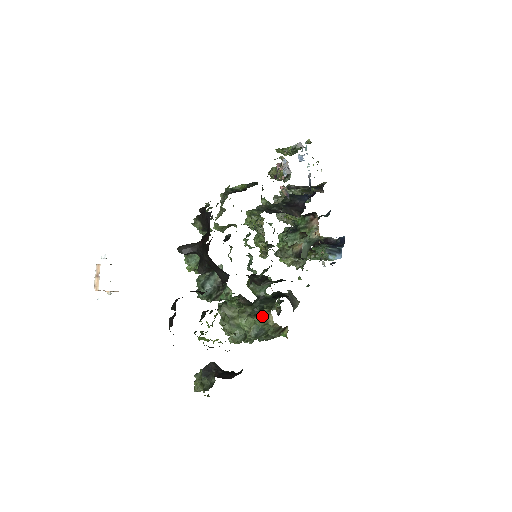
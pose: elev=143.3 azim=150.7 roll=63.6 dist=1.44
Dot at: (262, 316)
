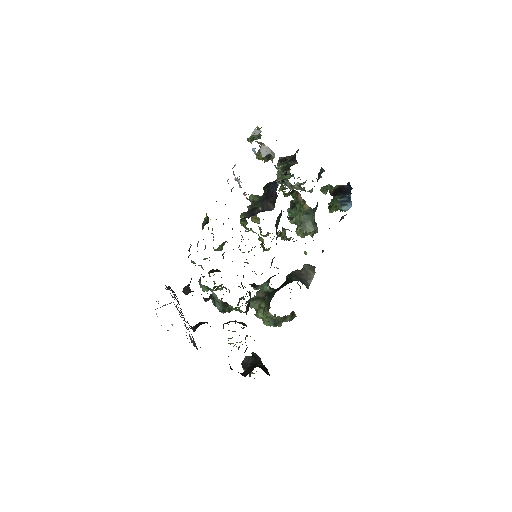
Dot at: (266, 313)
